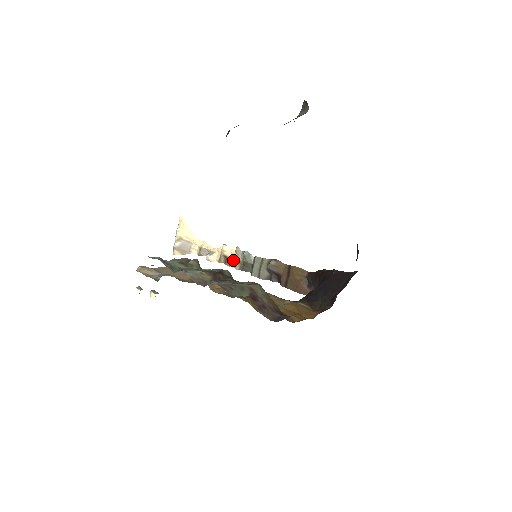
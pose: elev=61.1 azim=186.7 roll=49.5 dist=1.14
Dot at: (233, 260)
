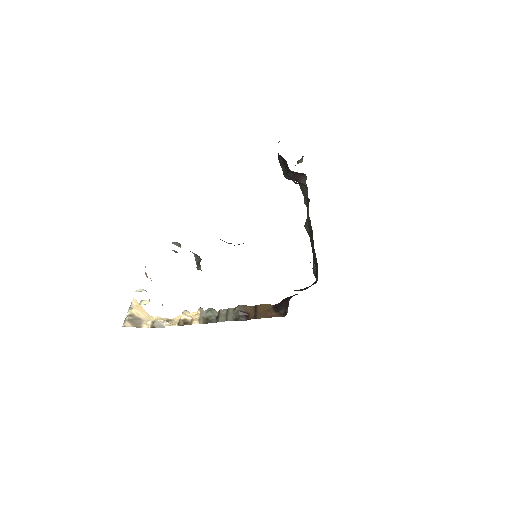
Dot at: (196, 318)
